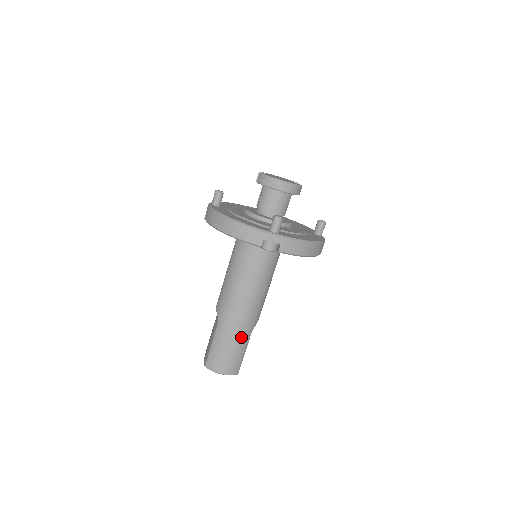
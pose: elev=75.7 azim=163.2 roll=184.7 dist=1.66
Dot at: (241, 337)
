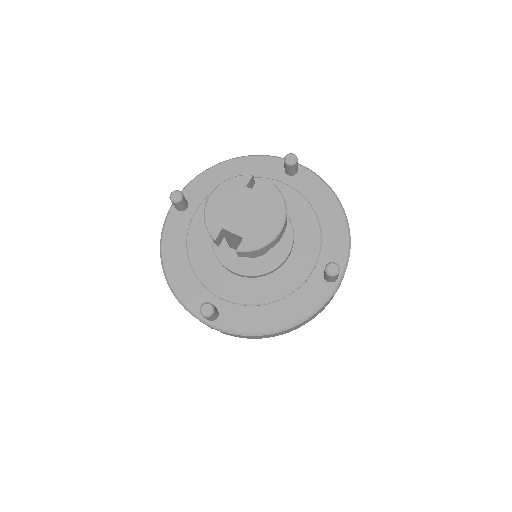
Dot at: occluded
